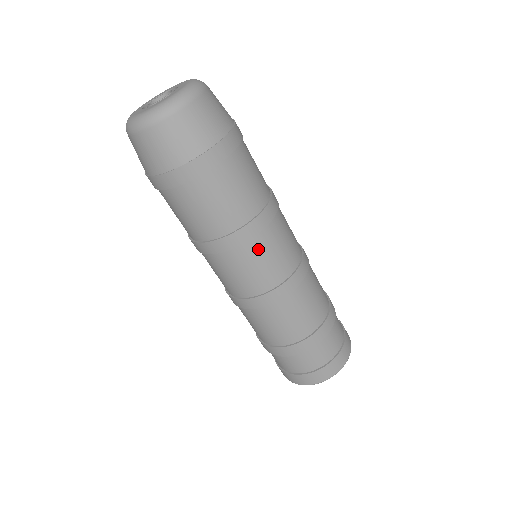
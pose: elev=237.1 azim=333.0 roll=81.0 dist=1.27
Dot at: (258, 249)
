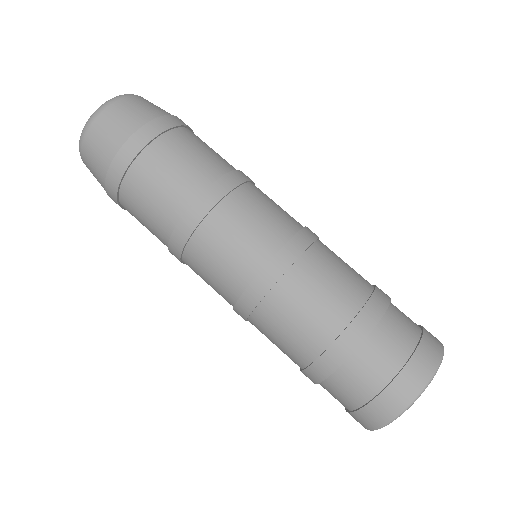
Dot at: (229, 217)
